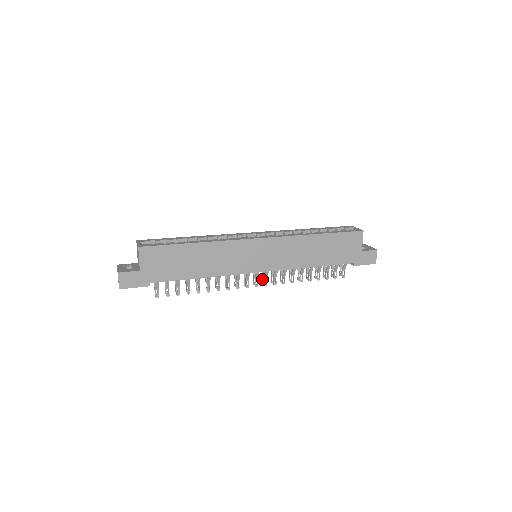
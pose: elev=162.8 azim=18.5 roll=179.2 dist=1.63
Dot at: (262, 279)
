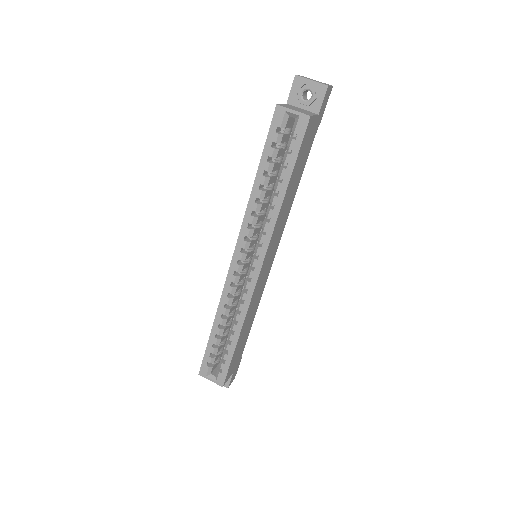
Dot at: occluded
